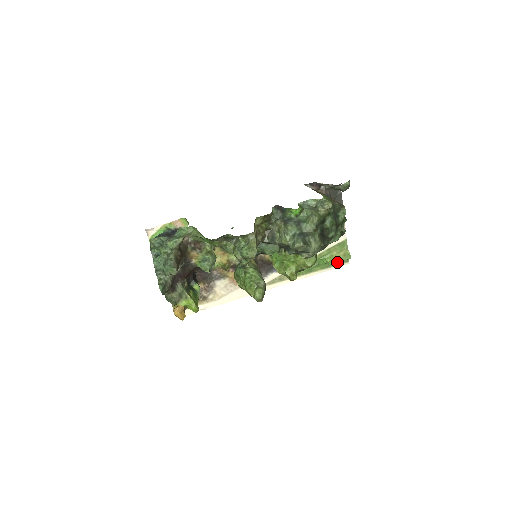
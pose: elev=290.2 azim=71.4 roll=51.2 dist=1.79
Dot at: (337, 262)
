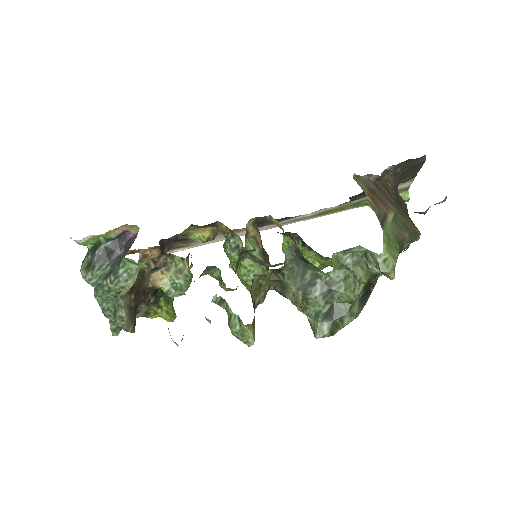
Dot at: occluded
